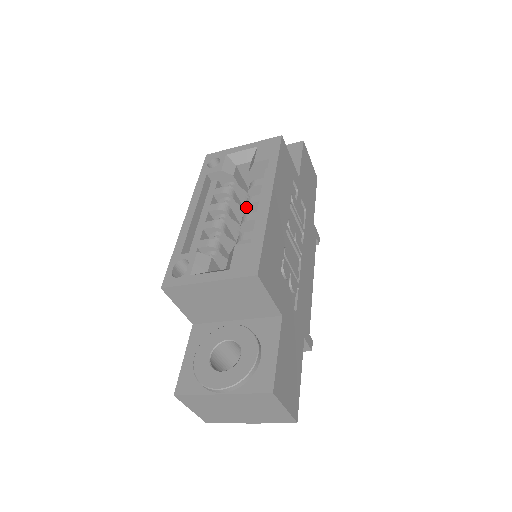
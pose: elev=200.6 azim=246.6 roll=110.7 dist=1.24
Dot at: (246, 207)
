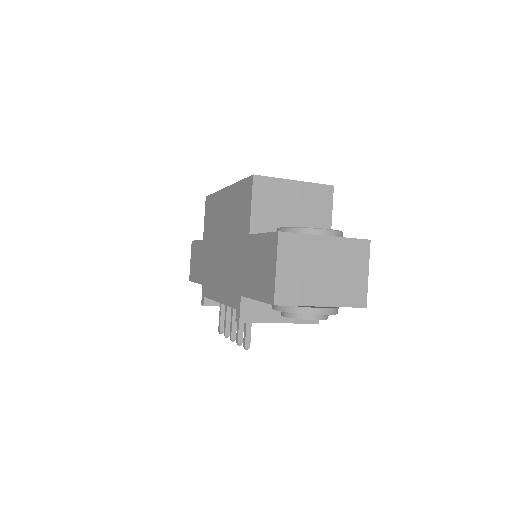
Dot at: occluded
